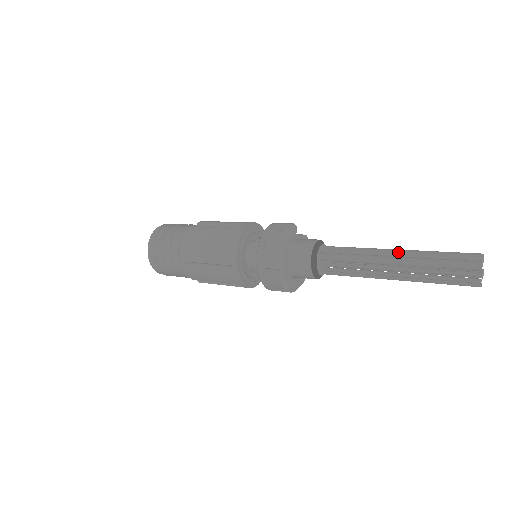
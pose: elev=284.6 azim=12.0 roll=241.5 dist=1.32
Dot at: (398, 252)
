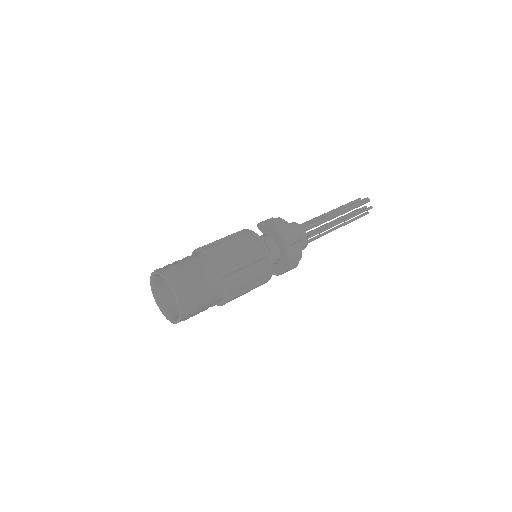
Dot at: (331, 212)
